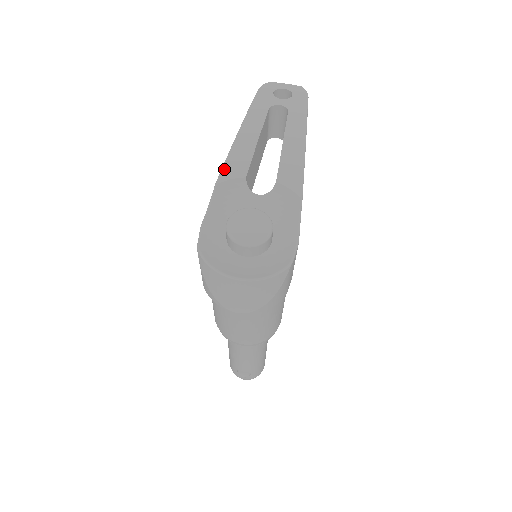
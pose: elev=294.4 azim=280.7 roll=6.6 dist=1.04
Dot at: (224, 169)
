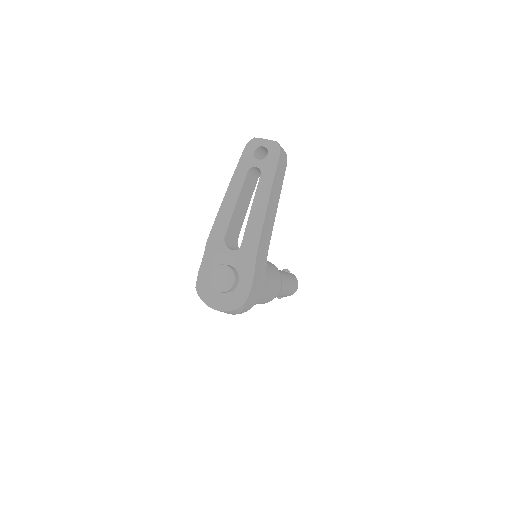
Dot at: (212, 231)
